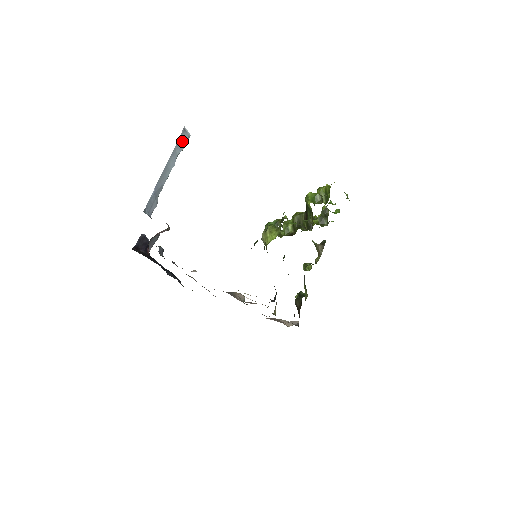
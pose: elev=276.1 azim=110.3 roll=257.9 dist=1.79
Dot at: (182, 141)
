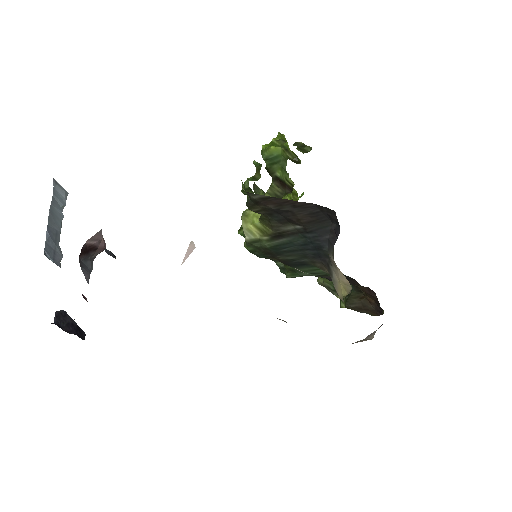
Dot at: (59, 194)
